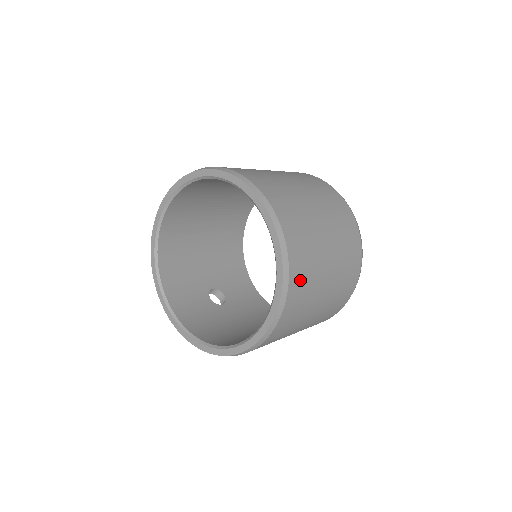
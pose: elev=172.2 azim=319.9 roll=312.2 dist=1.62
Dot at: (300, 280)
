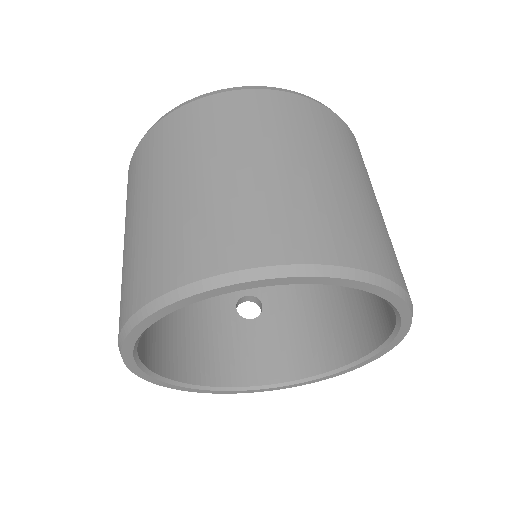
Dot at: (391, 260)
